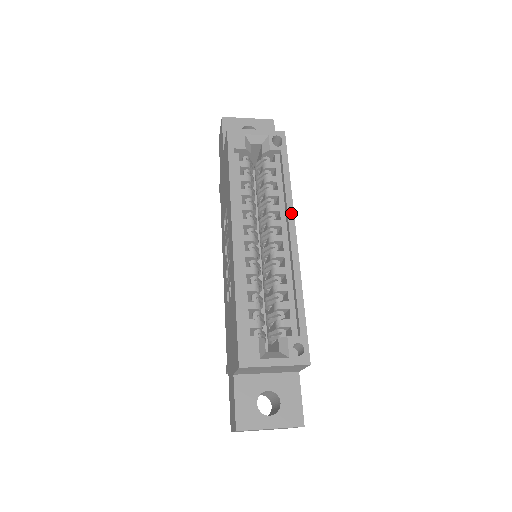
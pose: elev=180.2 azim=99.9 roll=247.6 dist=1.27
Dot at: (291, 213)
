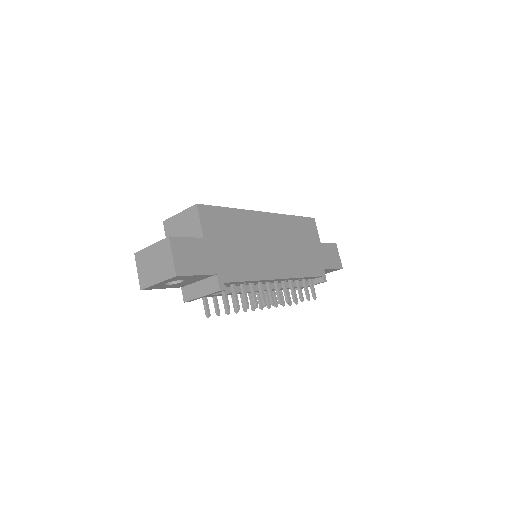
Dot at: (274, 214)
